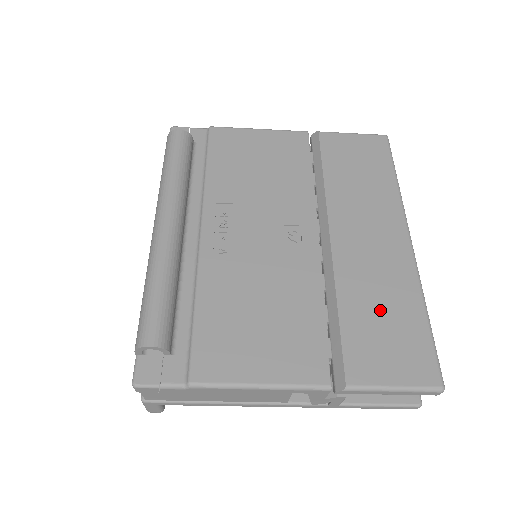
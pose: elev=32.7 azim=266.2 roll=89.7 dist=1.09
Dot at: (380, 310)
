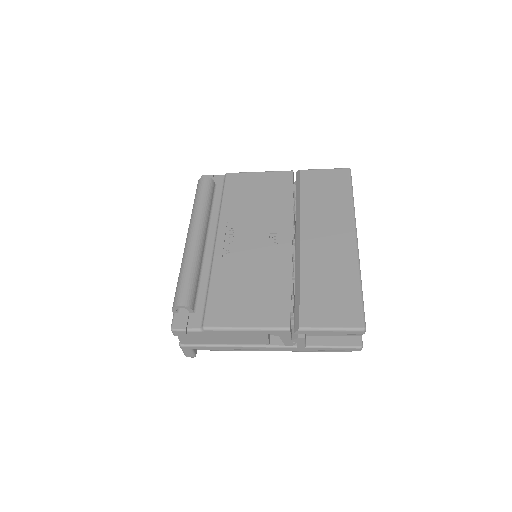
Dot at: (328, 283)
